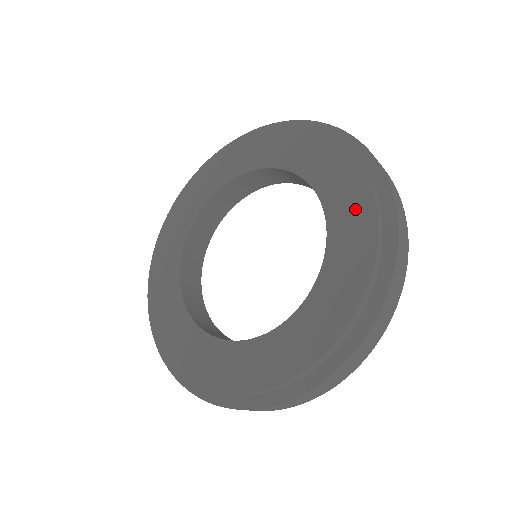
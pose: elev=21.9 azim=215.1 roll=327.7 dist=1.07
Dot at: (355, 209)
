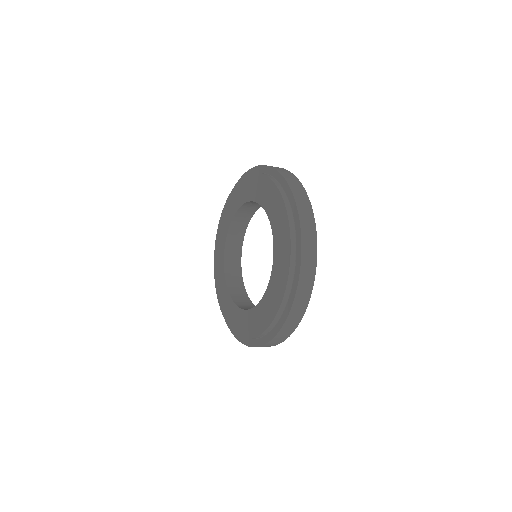
Dot at: (265, 188)
